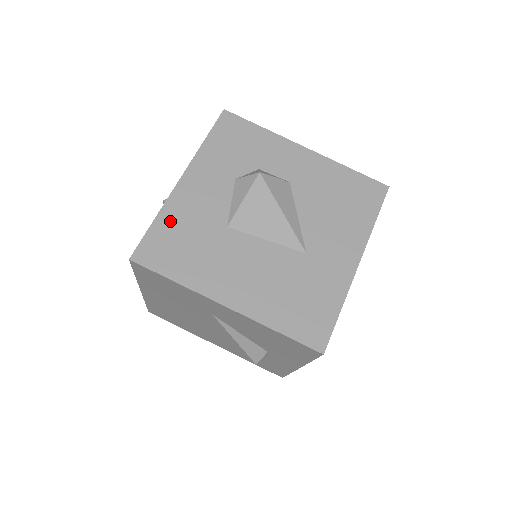
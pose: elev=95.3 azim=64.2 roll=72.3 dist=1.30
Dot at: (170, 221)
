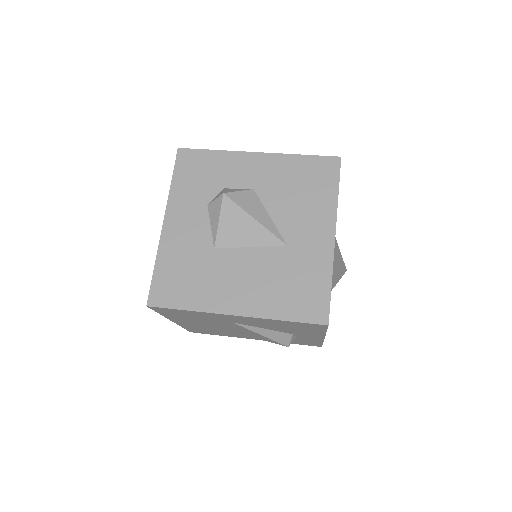
Dot at: (167, 262)
